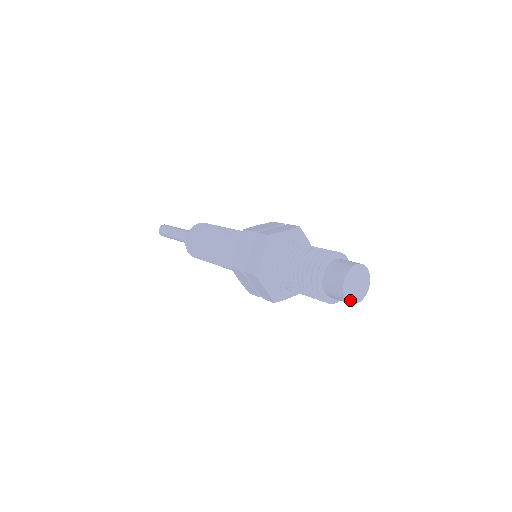
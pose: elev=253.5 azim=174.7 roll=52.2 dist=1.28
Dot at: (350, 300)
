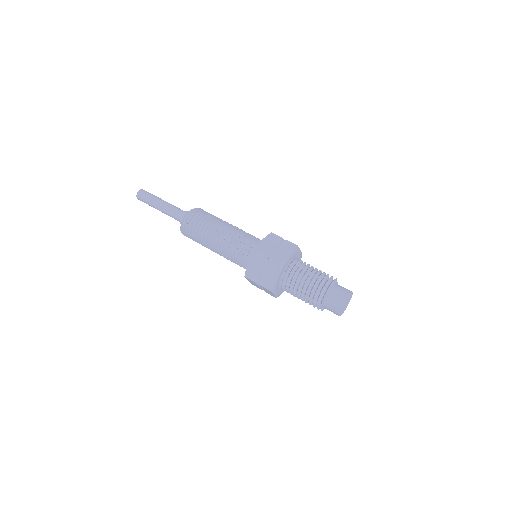
Dot at: (341, 310)
